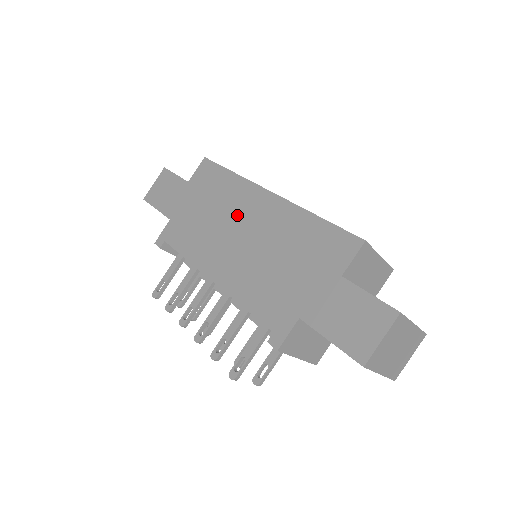
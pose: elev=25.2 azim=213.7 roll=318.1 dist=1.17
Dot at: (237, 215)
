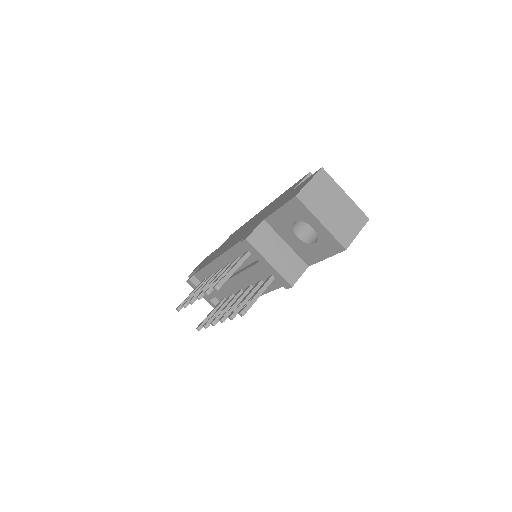
Dot at: (242, 229)
